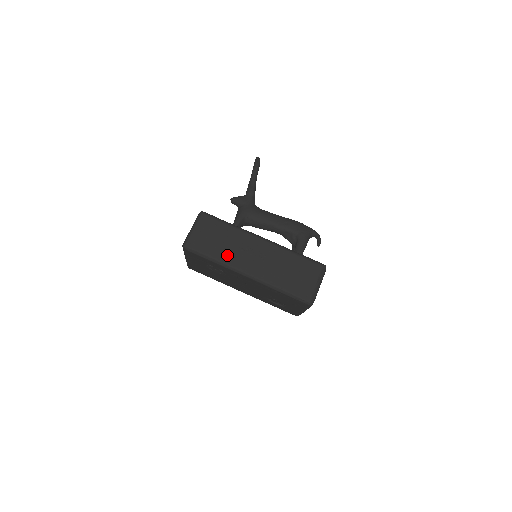
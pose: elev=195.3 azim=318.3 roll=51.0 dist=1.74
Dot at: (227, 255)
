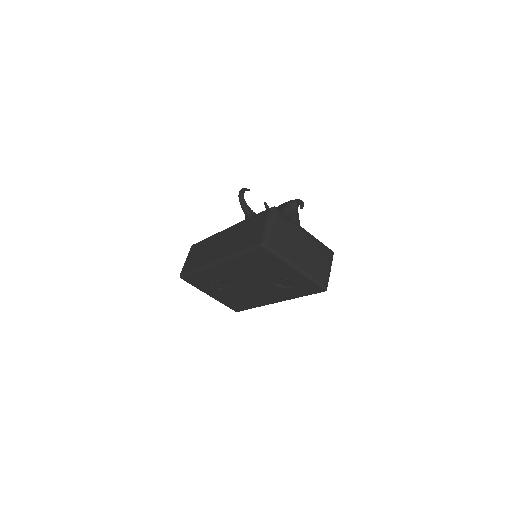
Dot at: (203, 259)
